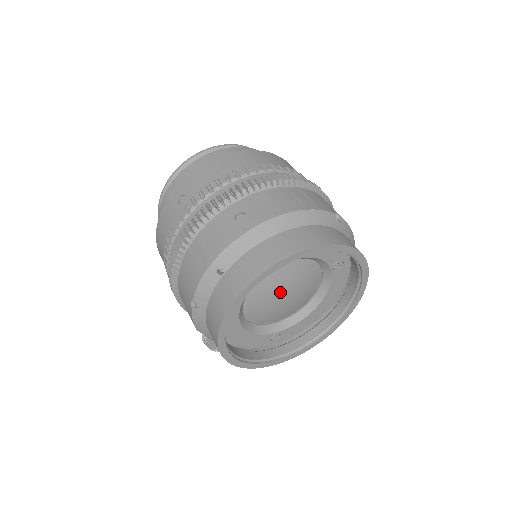
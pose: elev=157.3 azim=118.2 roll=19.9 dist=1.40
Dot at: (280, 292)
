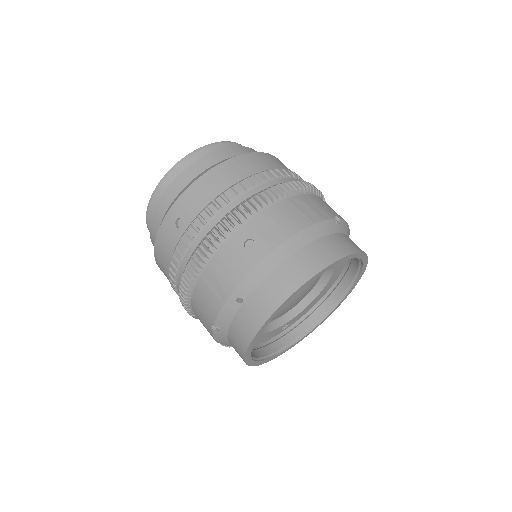
Dot at: occluded
